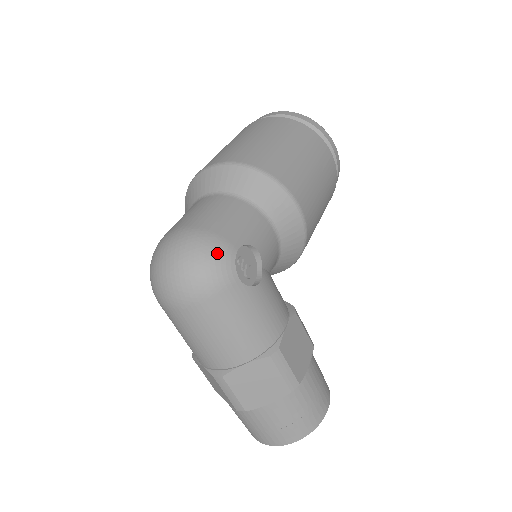
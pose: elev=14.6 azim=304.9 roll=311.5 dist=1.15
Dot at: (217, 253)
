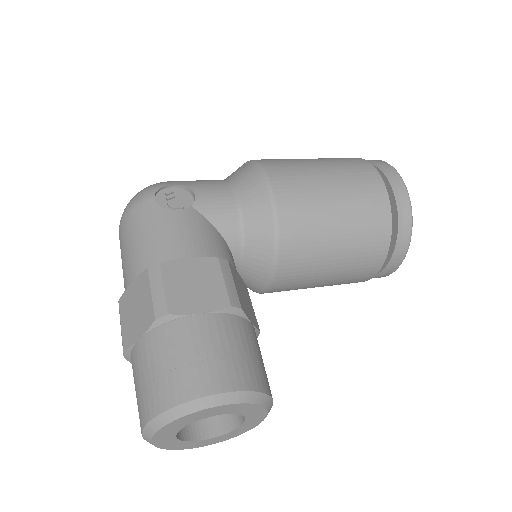
Dot at: (152, 185)
